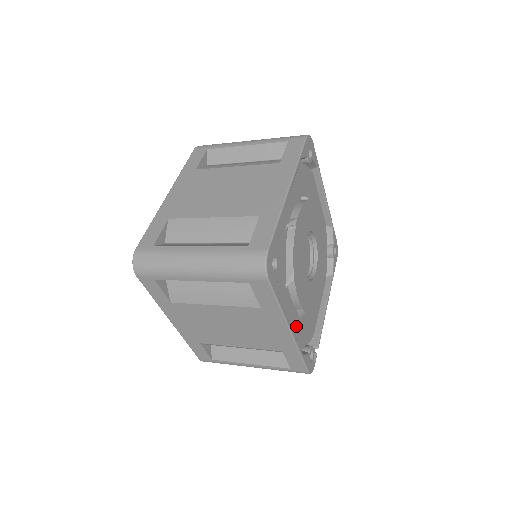
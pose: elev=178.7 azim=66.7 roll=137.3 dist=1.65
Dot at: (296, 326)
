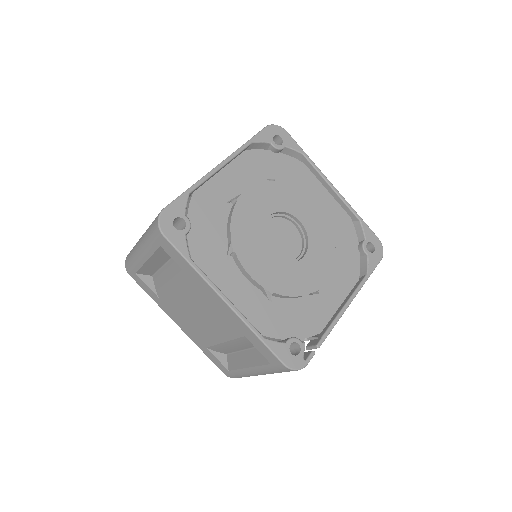
Dot at: (260, 308)
